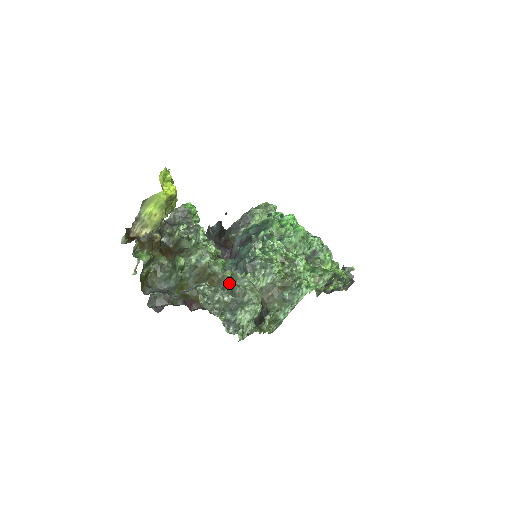
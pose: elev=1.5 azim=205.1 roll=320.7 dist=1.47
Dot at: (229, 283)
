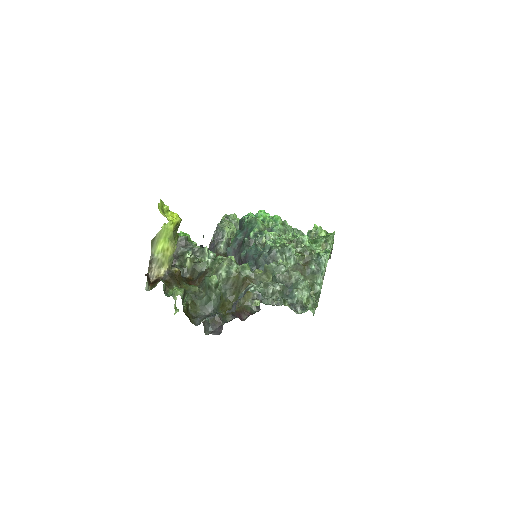
Dot at: (266, 278)
